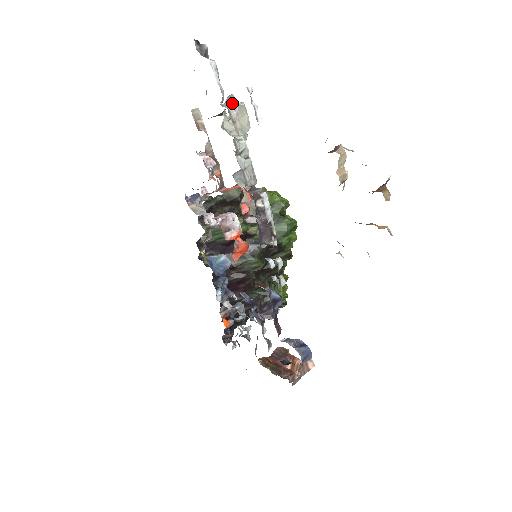
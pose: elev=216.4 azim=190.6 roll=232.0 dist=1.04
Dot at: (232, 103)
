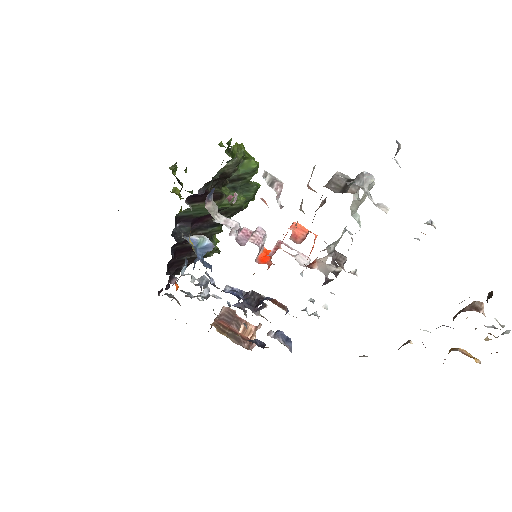
Dot at: (369, 186)
